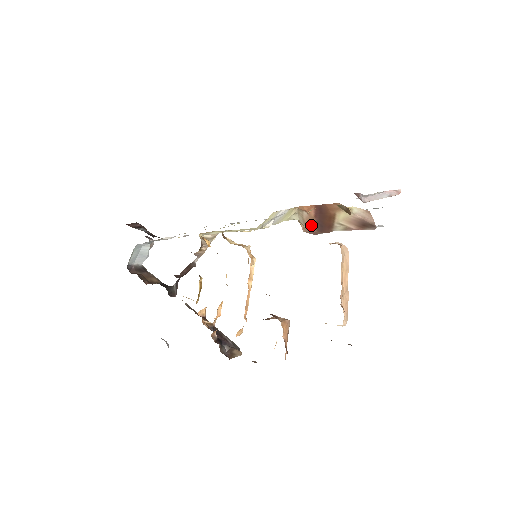
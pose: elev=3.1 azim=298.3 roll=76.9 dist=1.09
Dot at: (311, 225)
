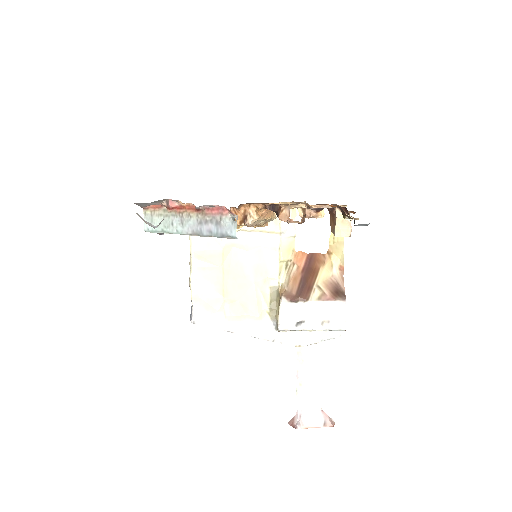
Dot at: (293, 286)
